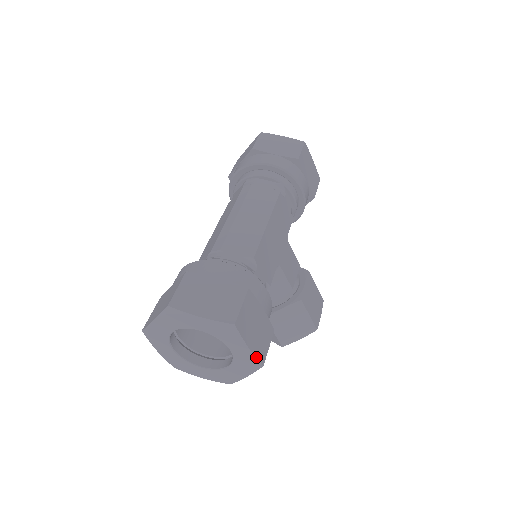
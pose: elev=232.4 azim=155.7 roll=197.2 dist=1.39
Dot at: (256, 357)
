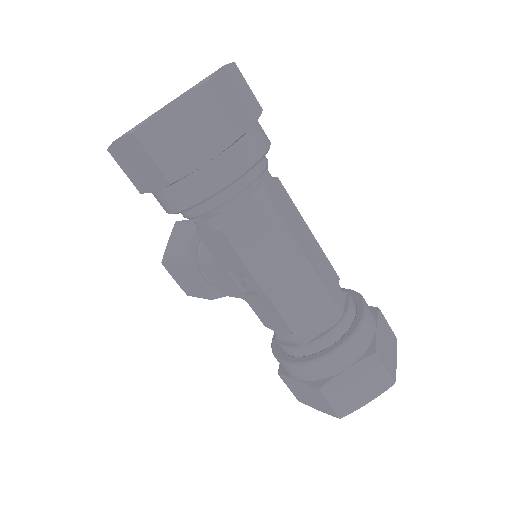
Dot at: occluded
